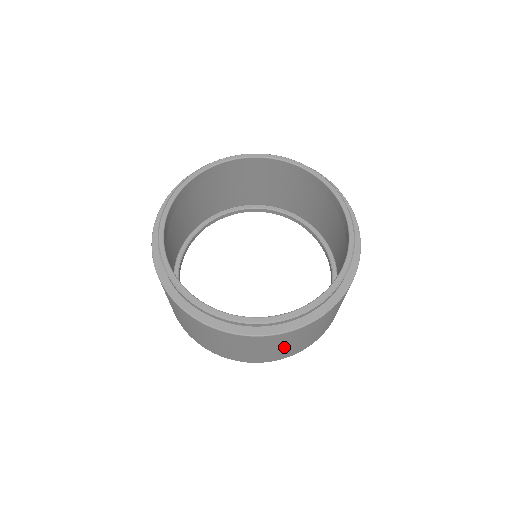
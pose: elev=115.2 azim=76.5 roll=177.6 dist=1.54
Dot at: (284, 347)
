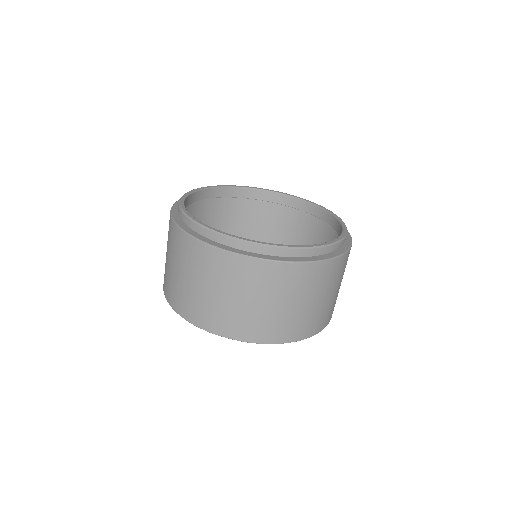
Dot at: (340, 284)
